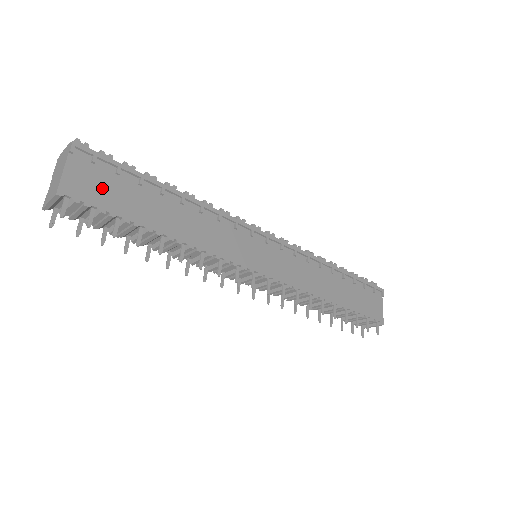
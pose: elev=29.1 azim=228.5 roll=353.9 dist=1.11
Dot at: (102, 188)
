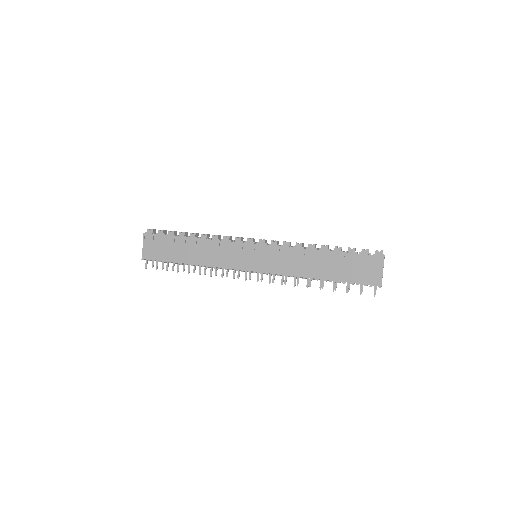
Dot at: (158, 250)
